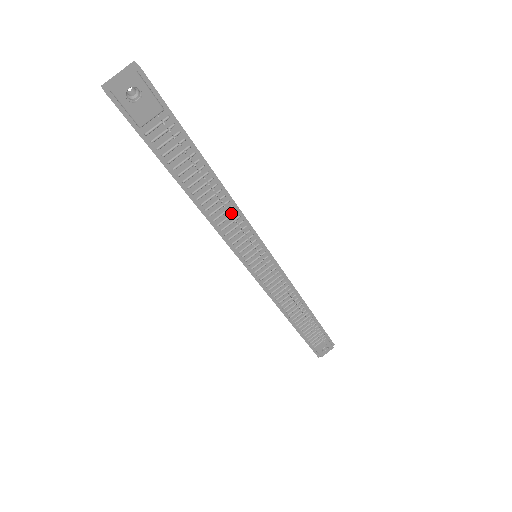
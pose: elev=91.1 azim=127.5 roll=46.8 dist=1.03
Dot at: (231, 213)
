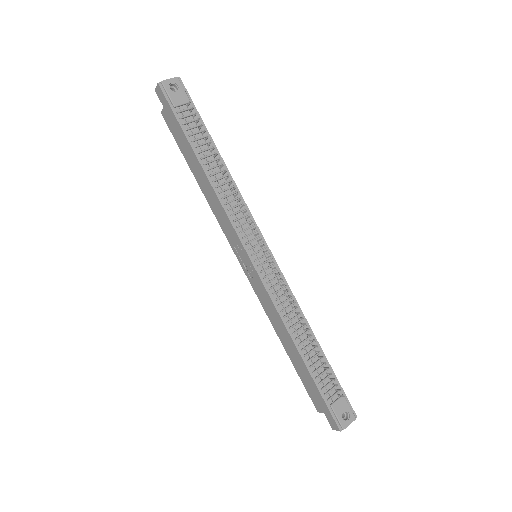
Dot at: (233, 192)
